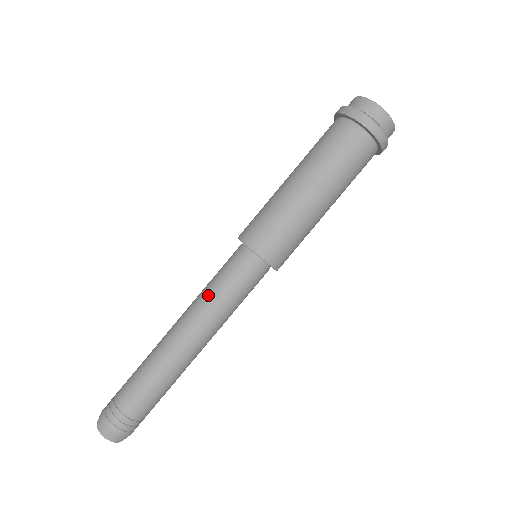
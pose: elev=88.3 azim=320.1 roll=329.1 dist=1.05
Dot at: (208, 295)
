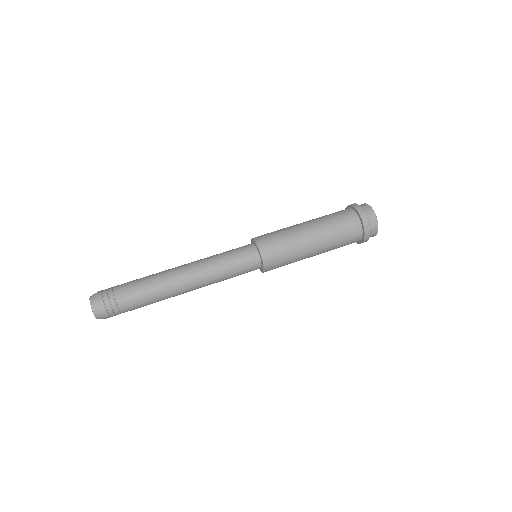
Dot at: occluded
